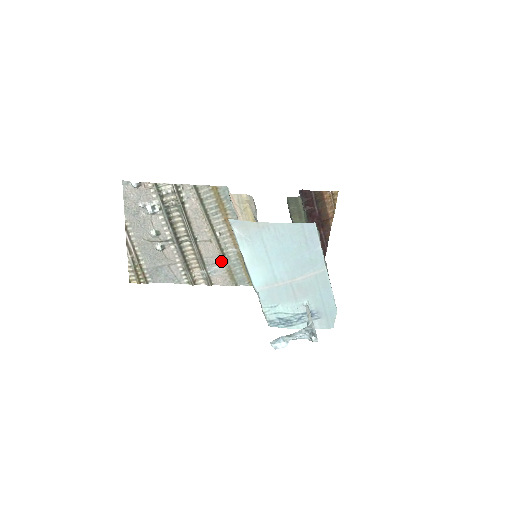
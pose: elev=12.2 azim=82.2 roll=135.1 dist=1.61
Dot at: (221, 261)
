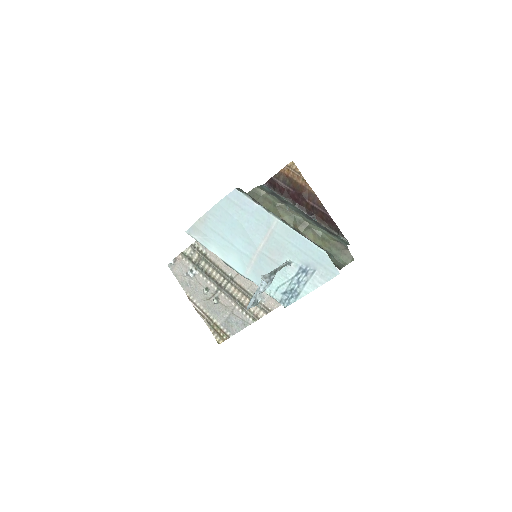
Dot at: occluded
